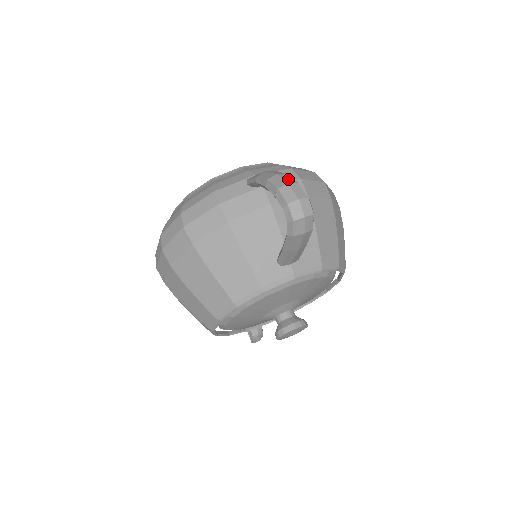
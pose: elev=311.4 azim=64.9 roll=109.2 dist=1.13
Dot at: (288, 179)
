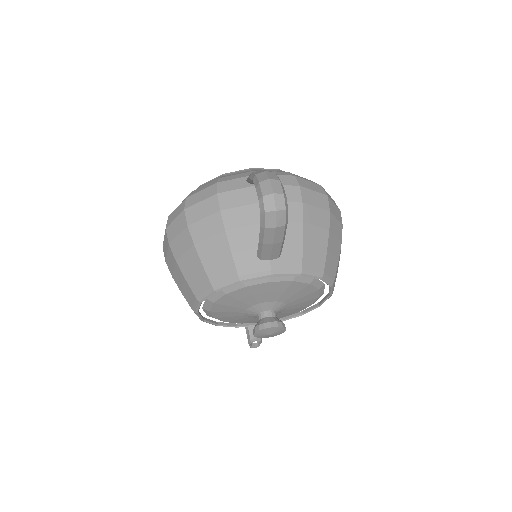
Dot at: (272, 176)
